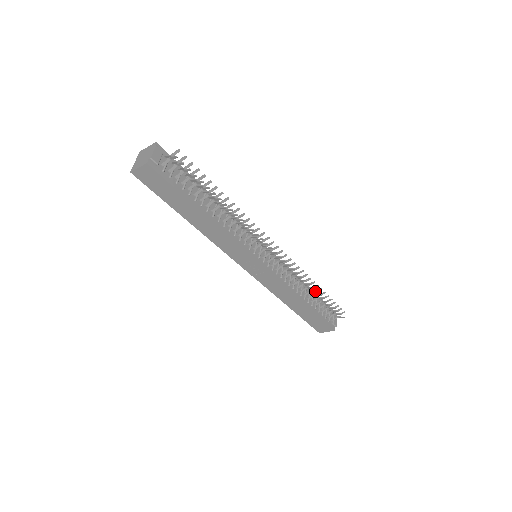
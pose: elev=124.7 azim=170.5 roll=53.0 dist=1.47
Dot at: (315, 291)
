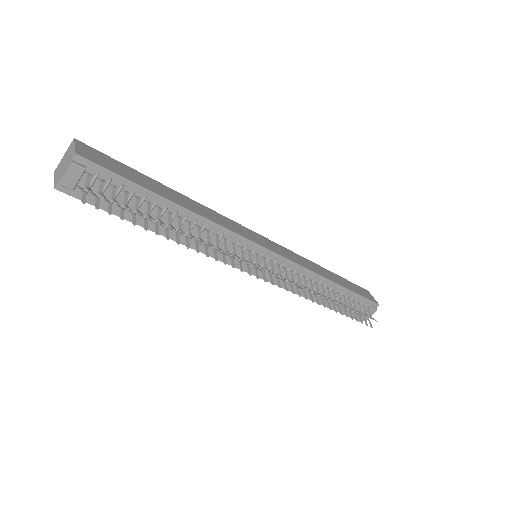
Dot at: (329, 307)
